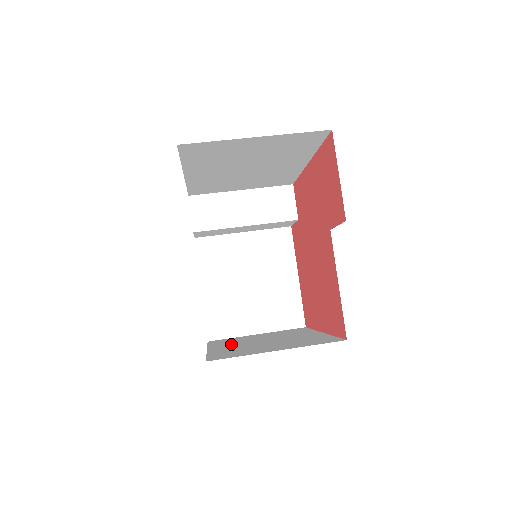
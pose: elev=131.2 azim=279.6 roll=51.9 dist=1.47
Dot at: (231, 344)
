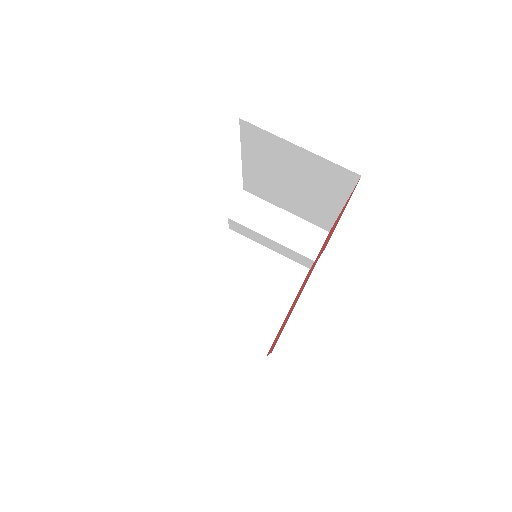
Dot at: occluded
